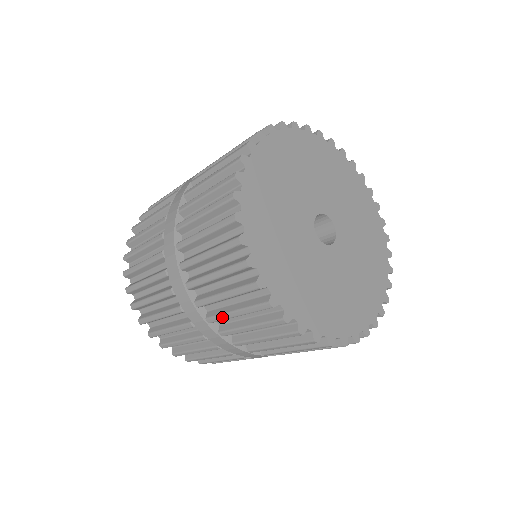
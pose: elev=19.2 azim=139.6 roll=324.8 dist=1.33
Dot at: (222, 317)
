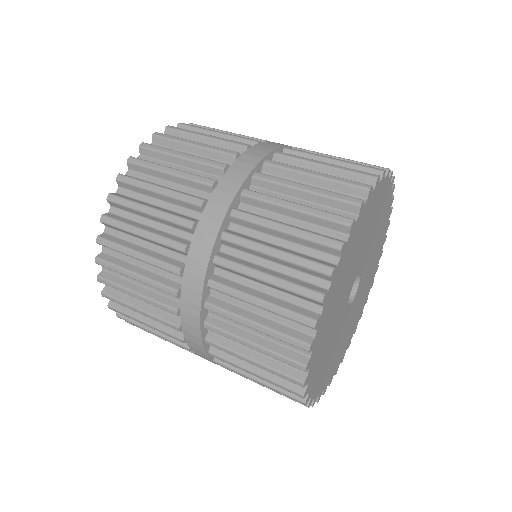
Dot at: occluded
